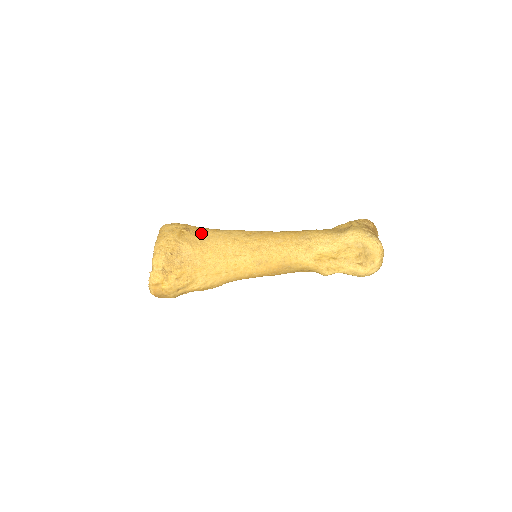
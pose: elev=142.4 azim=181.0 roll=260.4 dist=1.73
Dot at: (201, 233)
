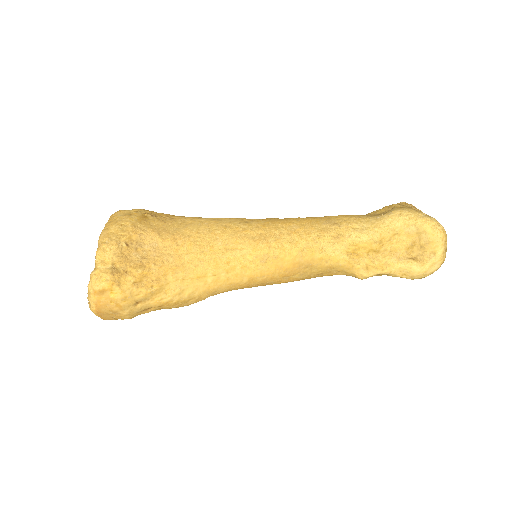
Dot at: (174, 220)
